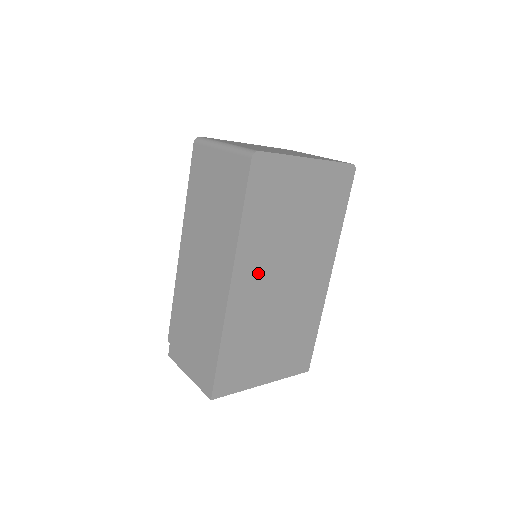
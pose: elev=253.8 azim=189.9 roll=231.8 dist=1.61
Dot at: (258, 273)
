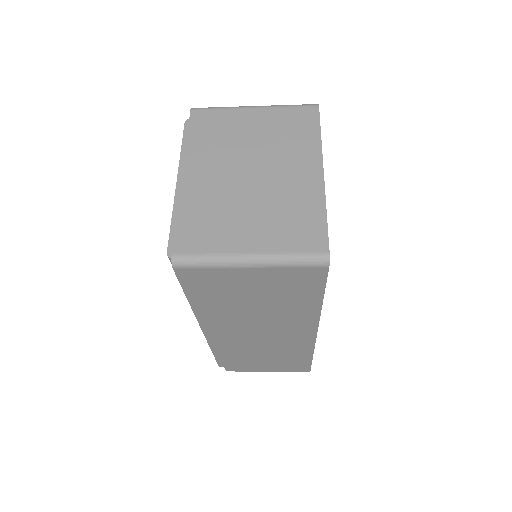
Dot at: occluded
